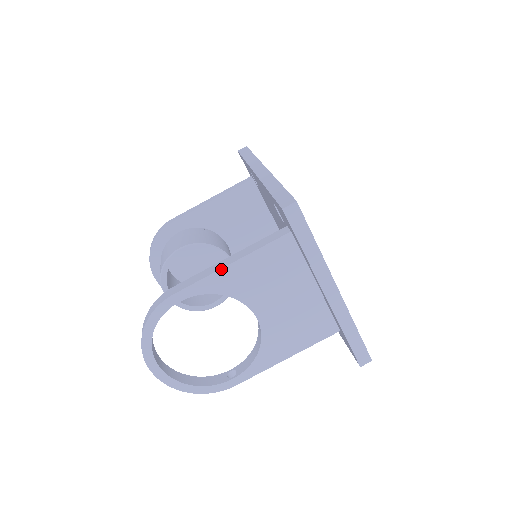
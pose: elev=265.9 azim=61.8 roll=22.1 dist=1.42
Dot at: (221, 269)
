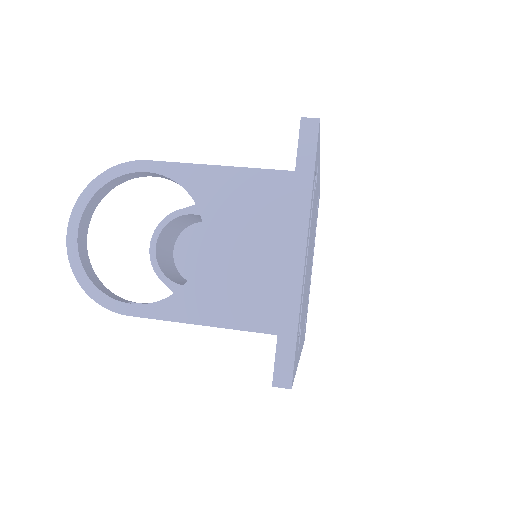
Dot at: (207, 165)
